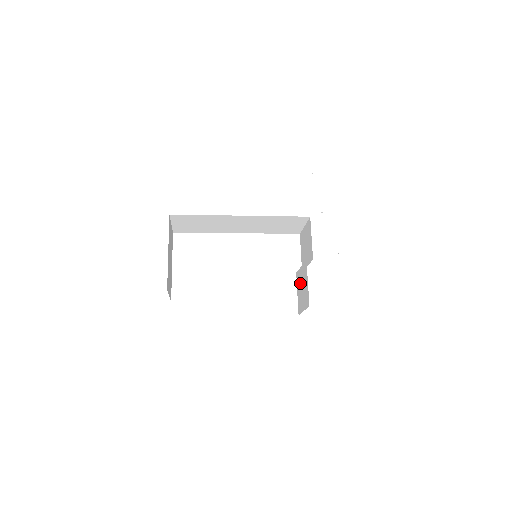
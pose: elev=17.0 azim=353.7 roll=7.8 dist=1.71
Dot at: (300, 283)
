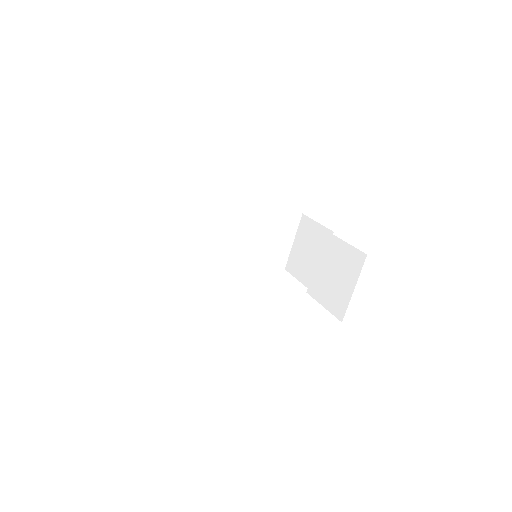
Dot at: (325, 280)
